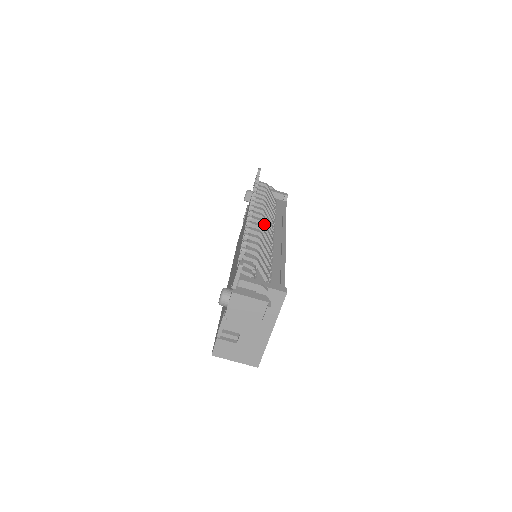
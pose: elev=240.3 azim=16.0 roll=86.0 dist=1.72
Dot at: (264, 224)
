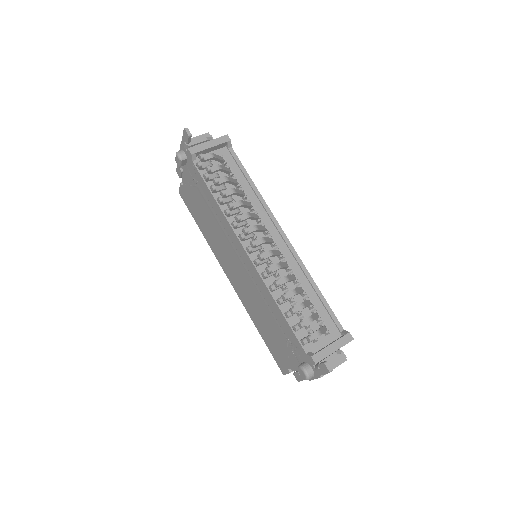
Dot at: (274, 253)
